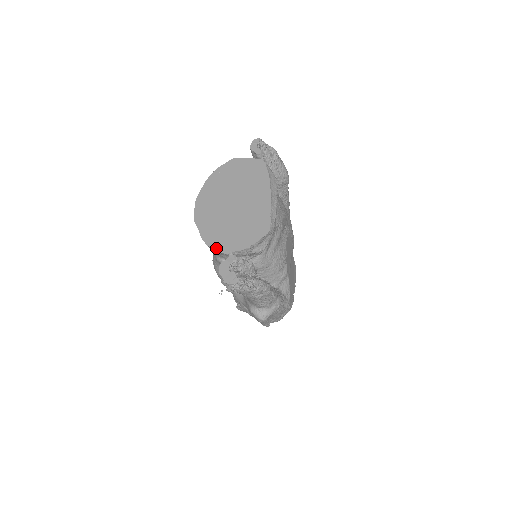
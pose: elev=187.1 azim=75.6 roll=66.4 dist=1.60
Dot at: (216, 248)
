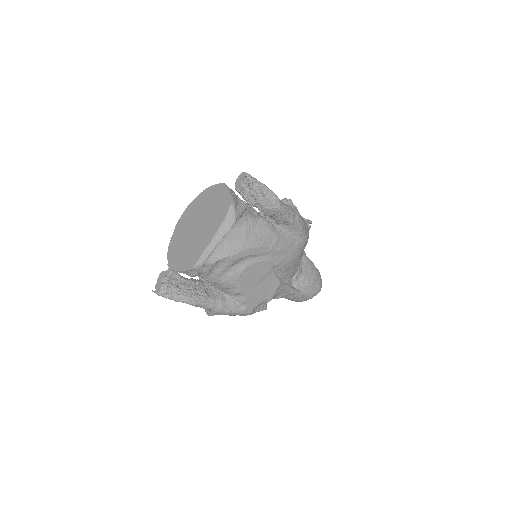
Dot at: (168, 257)
